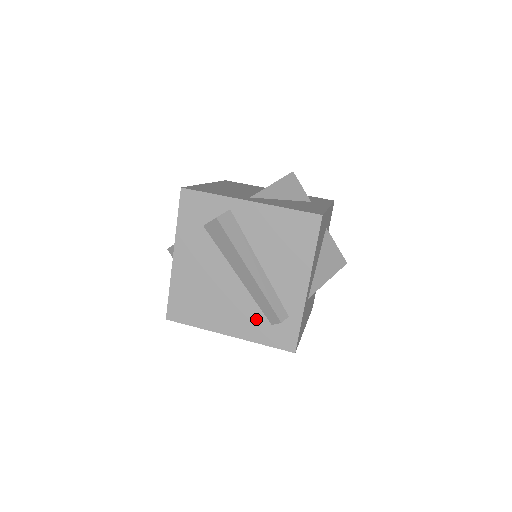
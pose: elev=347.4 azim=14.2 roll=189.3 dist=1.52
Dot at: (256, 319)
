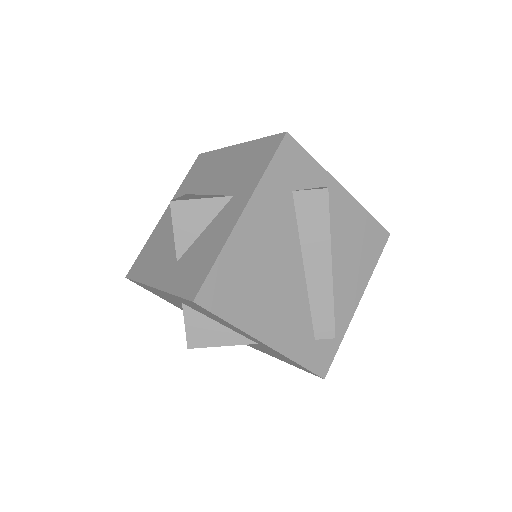
Dot at: (303, 329)
